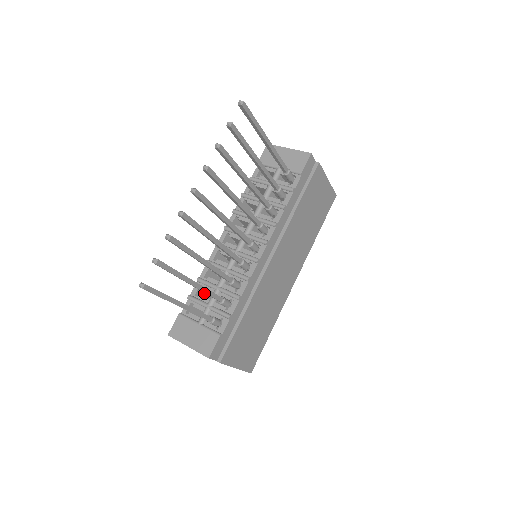
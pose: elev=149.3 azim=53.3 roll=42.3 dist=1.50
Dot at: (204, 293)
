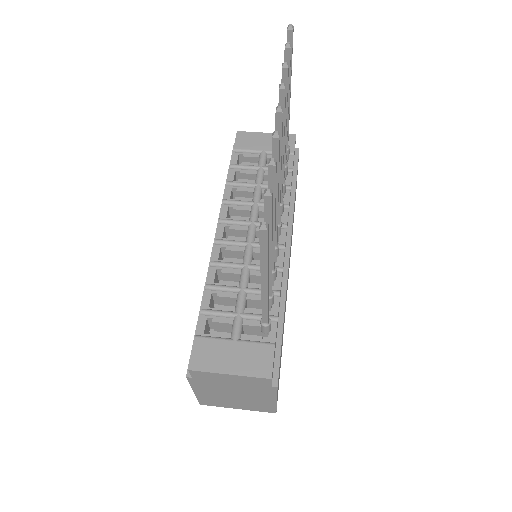
Dot at: (212, 307)
